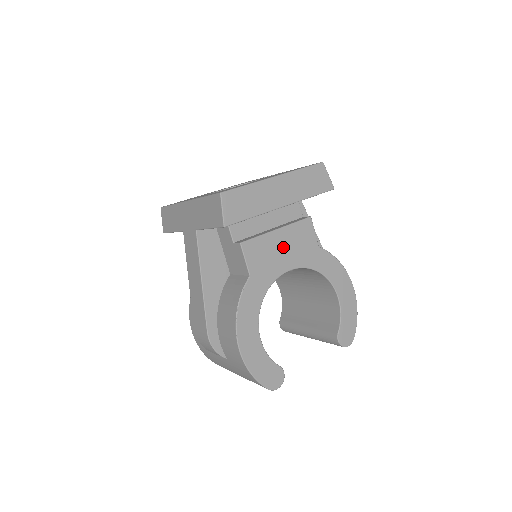
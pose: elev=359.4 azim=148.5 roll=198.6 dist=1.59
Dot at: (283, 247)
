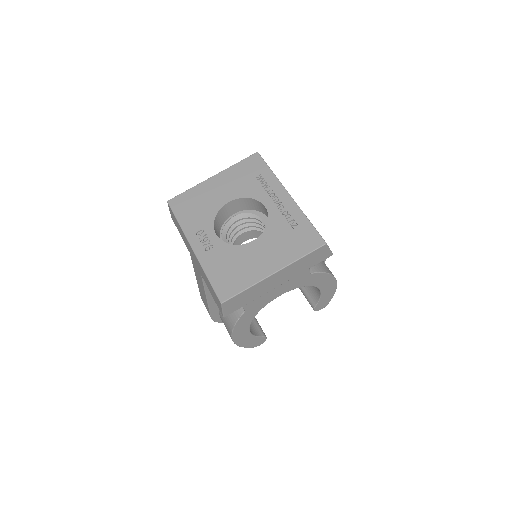
Dot at: (277, 287)
